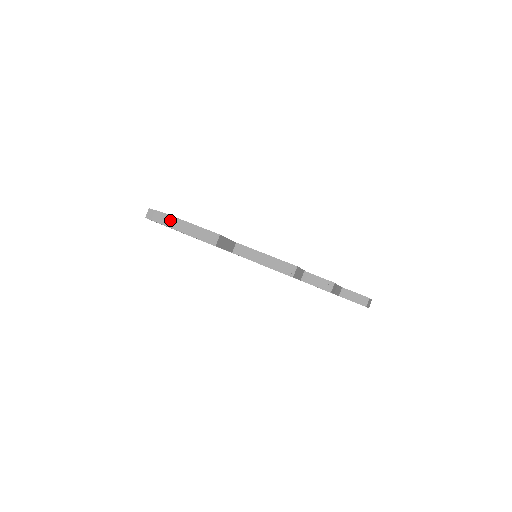
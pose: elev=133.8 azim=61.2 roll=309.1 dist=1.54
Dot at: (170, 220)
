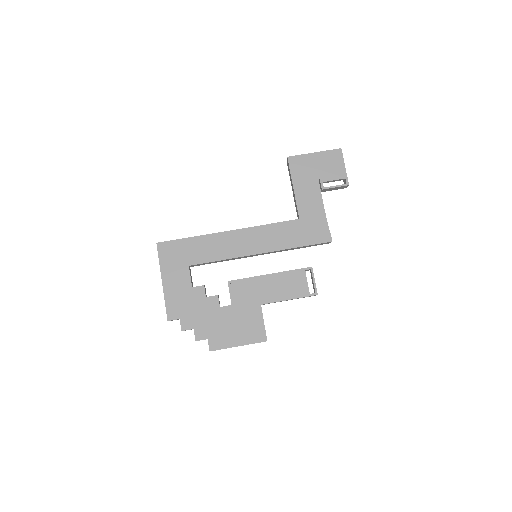
Dot at: occluded
